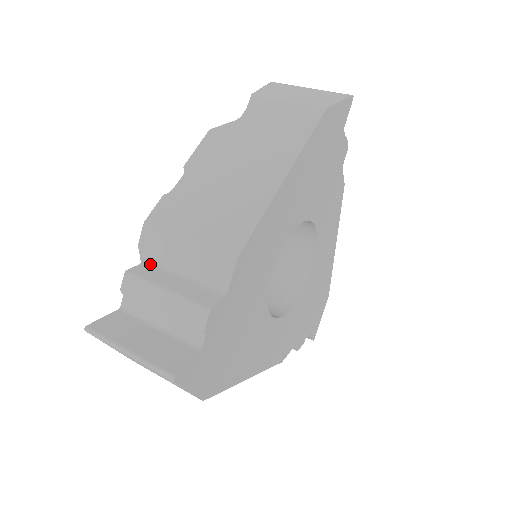
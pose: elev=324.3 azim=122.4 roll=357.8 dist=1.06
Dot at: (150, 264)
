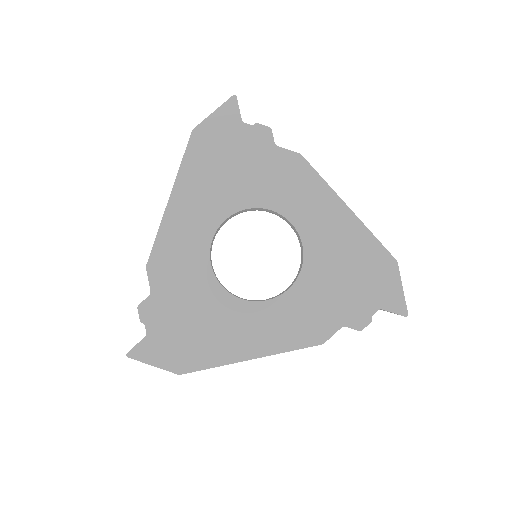
Dot at: occluded
